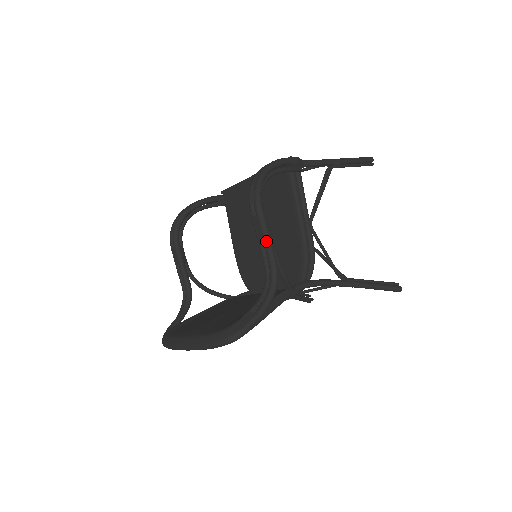
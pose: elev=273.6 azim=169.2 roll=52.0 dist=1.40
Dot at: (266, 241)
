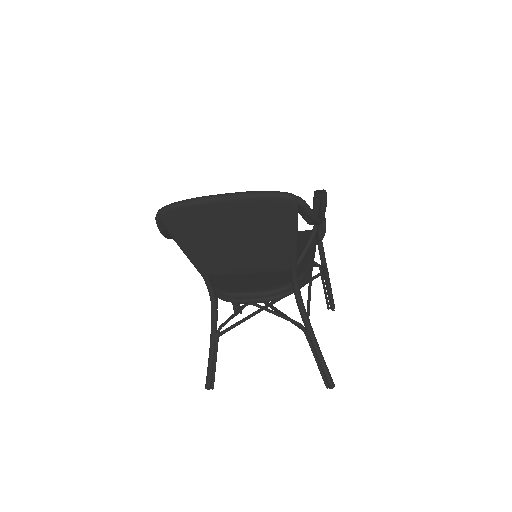
Dot at: (324, 204)
